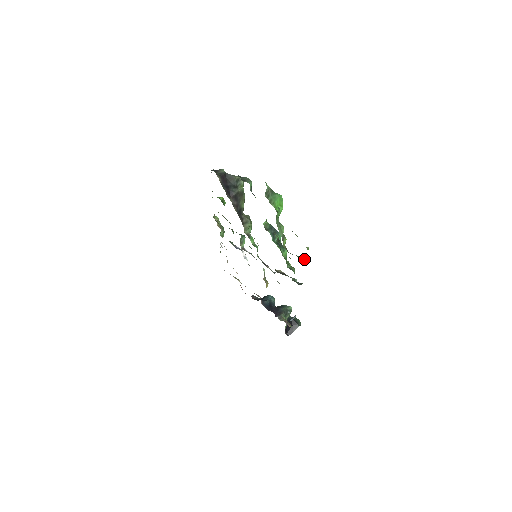
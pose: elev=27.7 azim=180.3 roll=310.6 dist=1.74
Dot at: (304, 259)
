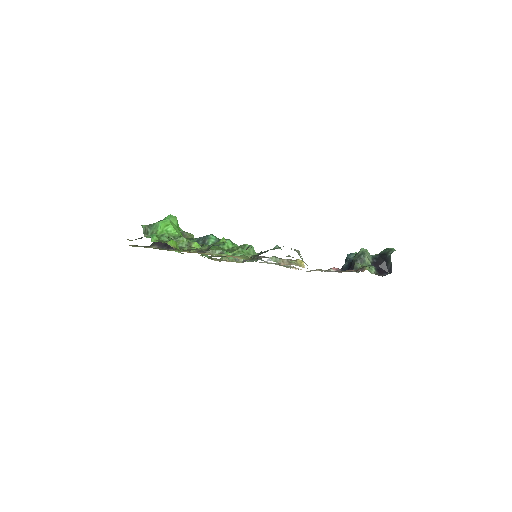
Dot at: (221, 239)
